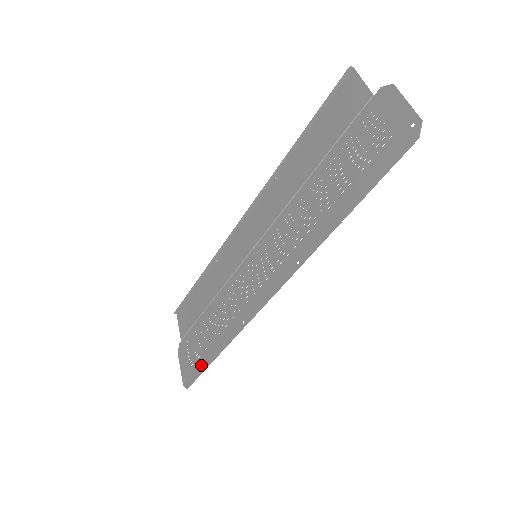
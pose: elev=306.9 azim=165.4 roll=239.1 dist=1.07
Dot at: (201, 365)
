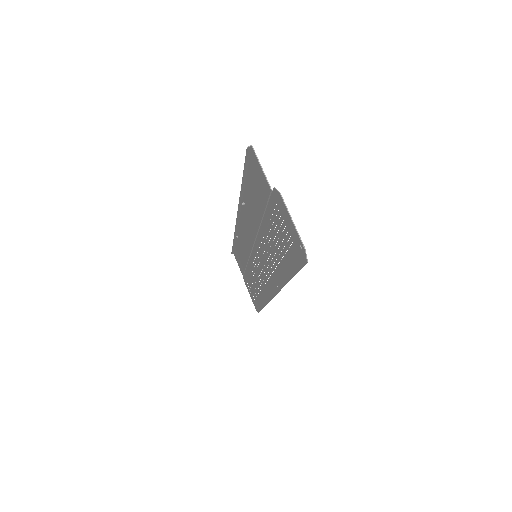
Dot at: (258, 305)
